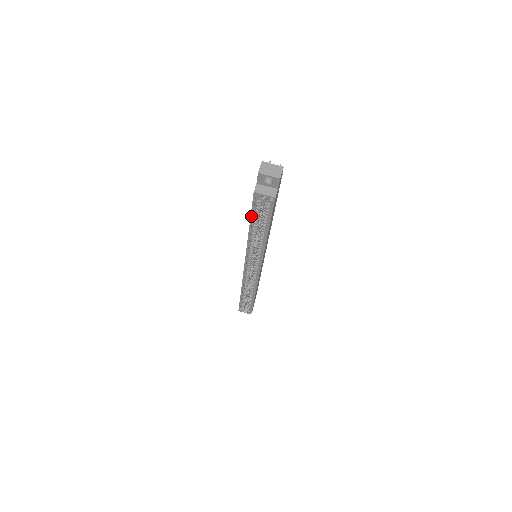
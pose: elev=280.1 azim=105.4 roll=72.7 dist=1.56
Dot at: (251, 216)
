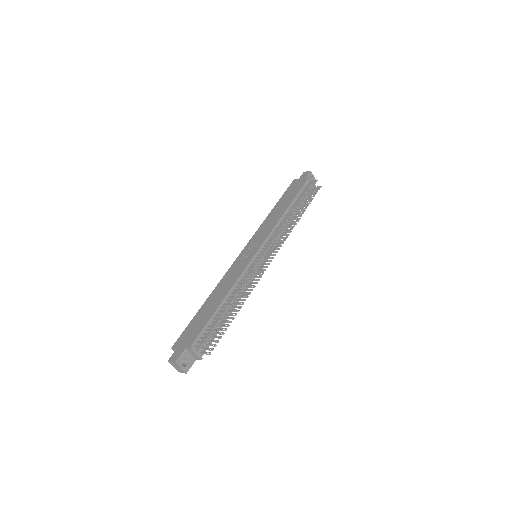
Dot at: (192, 320)
